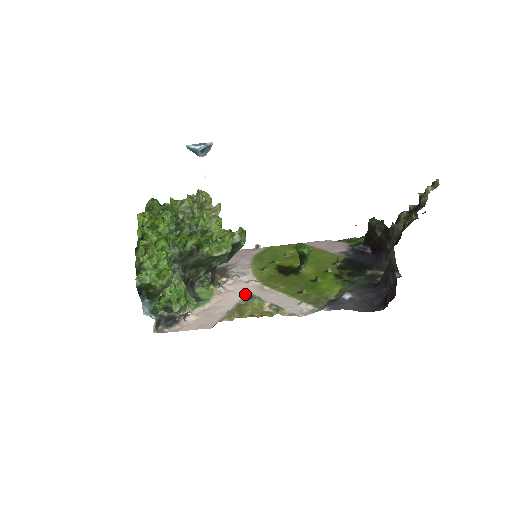
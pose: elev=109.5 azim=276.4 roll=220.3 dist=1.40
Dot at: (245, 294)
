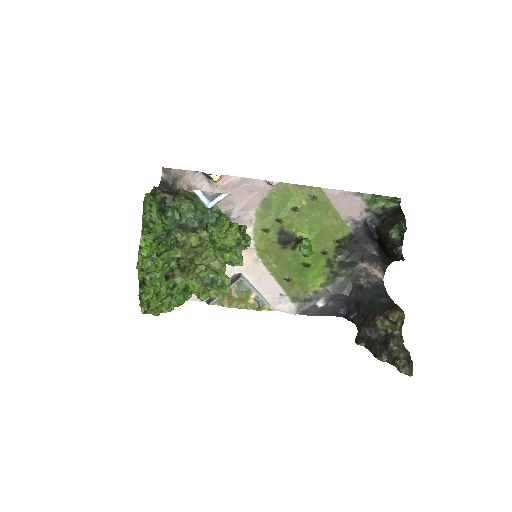
Dot at: (237, 280)
